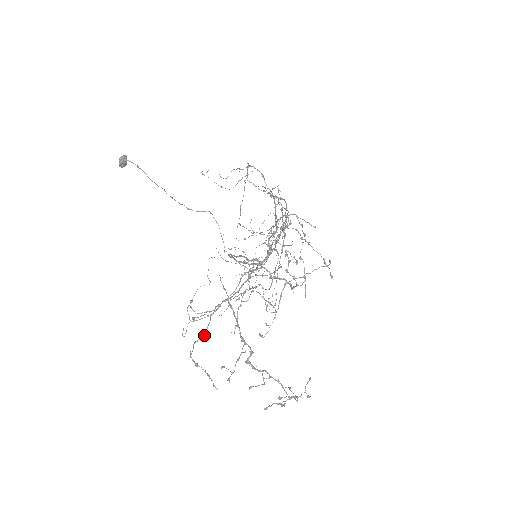
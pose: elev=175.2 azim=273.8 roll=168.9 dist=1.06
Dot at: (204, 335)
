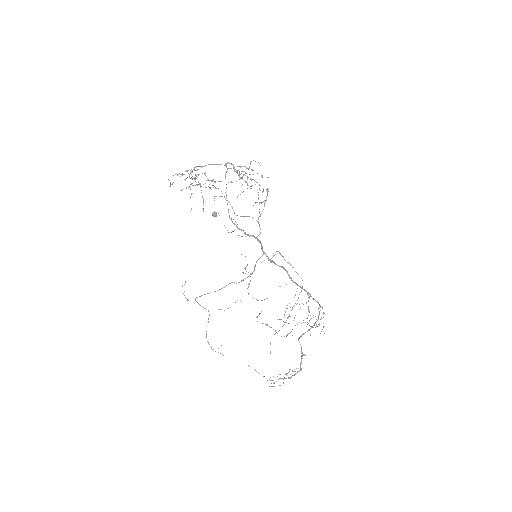
Dot at: occluded
